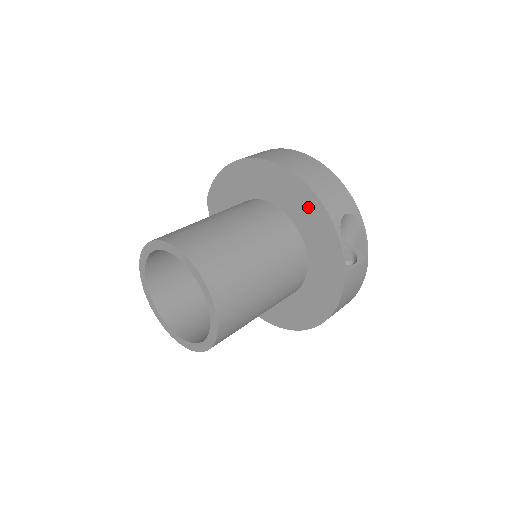
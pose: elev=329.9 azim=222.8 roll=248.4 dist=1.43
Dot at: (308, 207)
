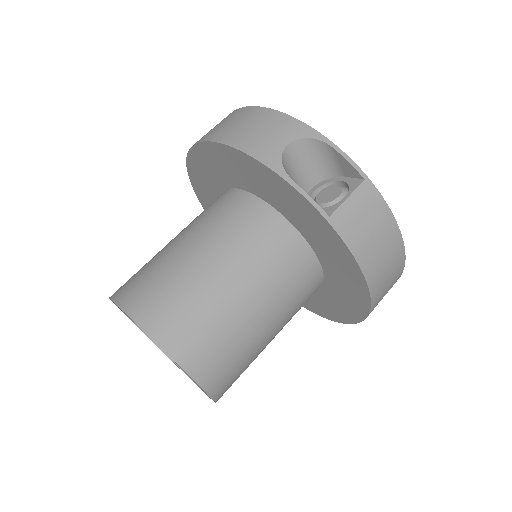
Dot at: (243, 167)
